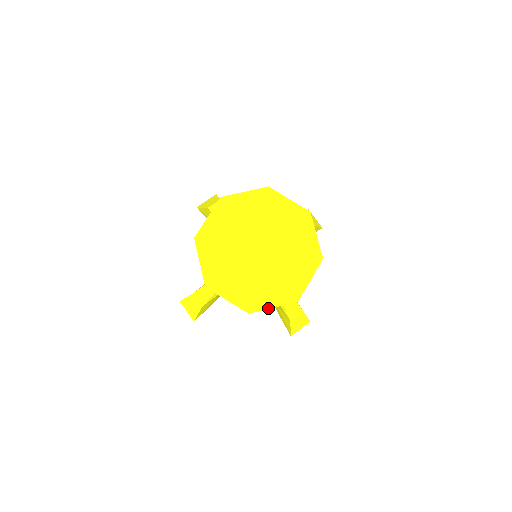
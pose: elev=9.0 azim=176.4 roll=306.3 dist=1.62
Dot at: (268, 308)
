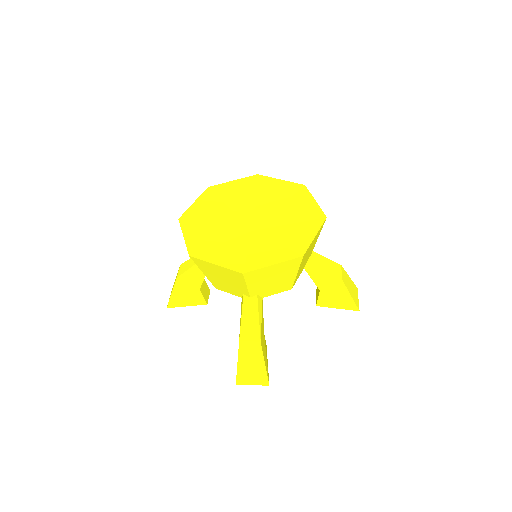
Dot at: (312, 240)
